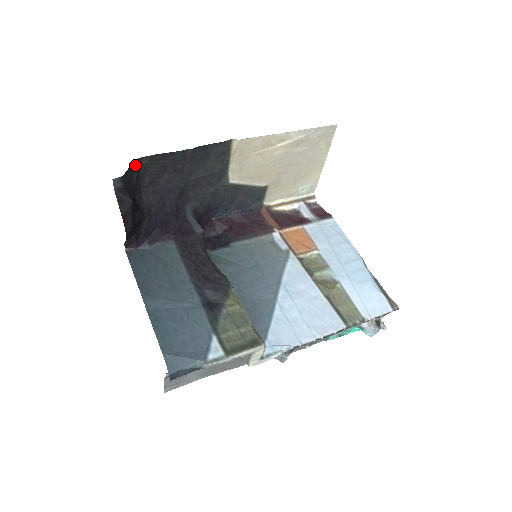
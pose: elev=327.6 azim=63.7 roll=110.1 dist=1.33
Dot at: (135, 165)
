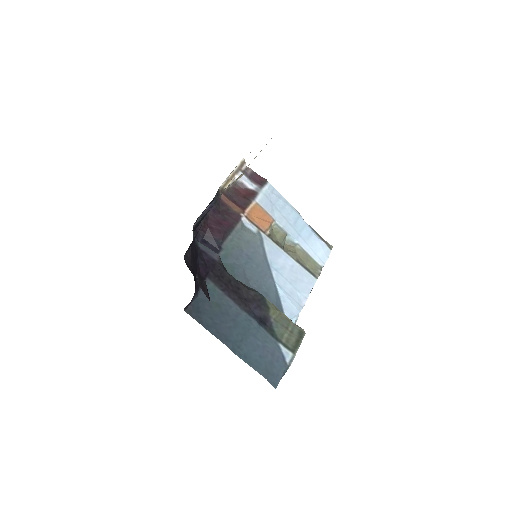
Dot at: occluded
